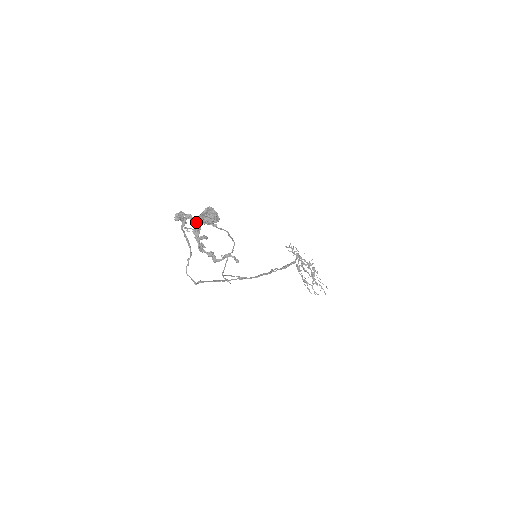
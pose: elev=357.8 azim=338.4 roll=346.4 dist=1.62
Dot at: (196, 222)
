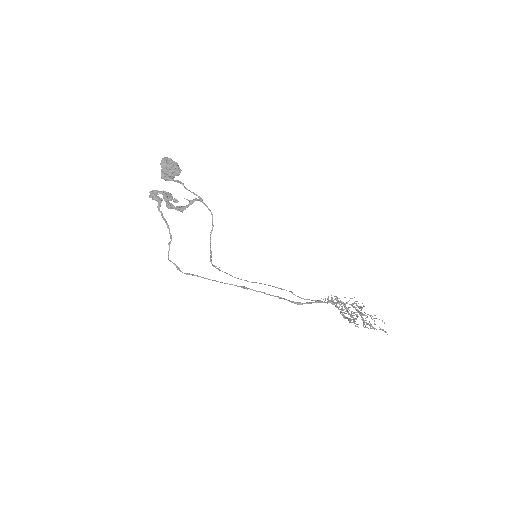
Dot at: (168, 193)
